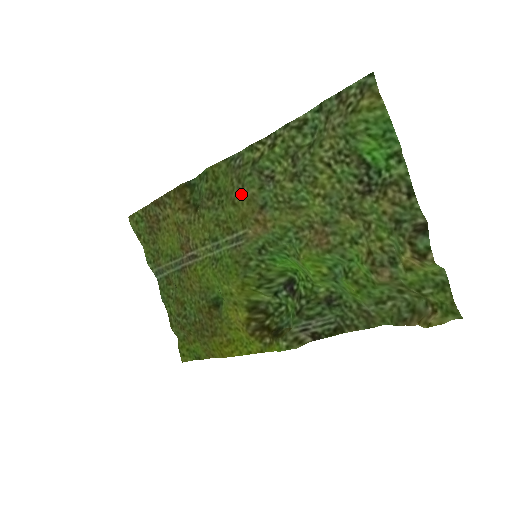
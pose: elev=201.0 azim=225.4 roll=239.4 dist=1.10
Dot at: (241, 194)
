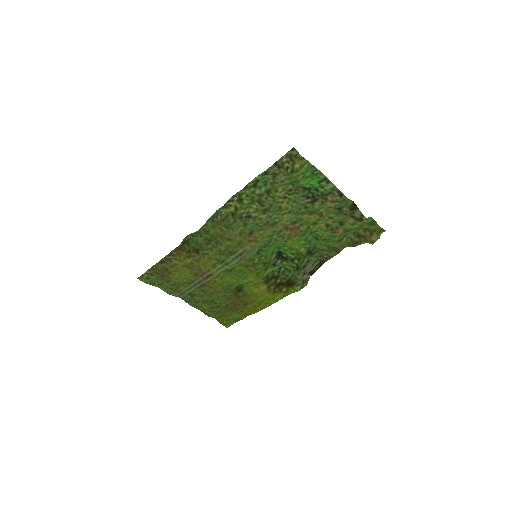
Dot at: (233, 233)
